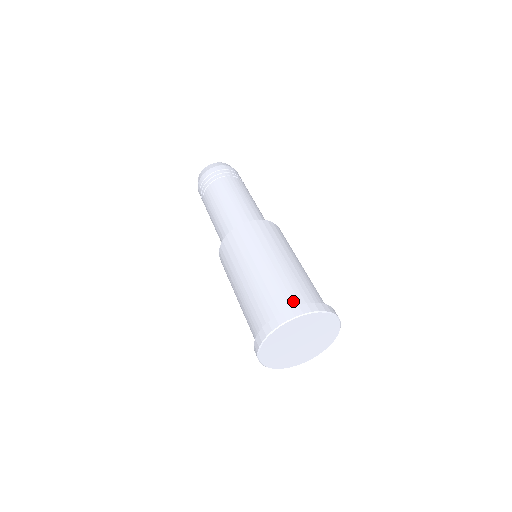
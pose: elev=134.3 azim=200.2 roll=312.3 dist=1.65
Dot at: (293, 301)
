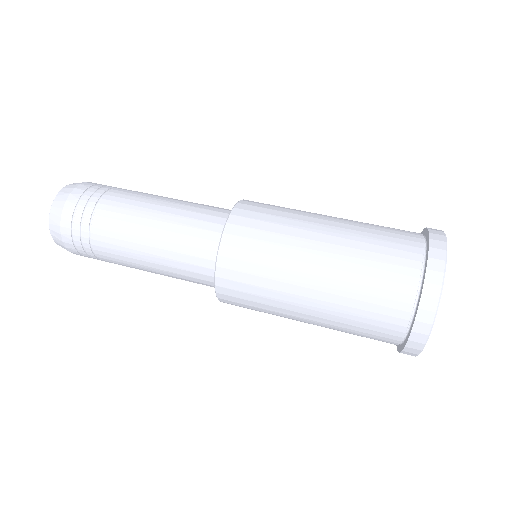
Dot at: (410, 259)
